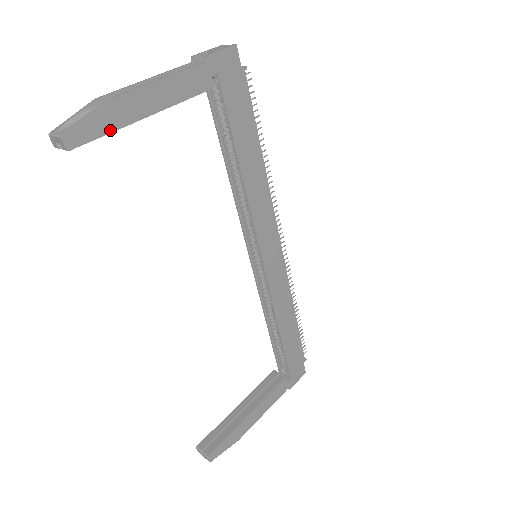
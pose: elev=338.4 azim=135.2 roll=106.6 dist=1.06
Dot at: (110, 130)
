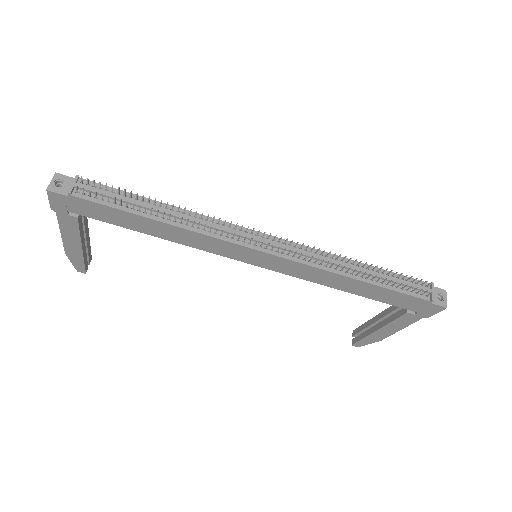
Dot at: (83, 261)
